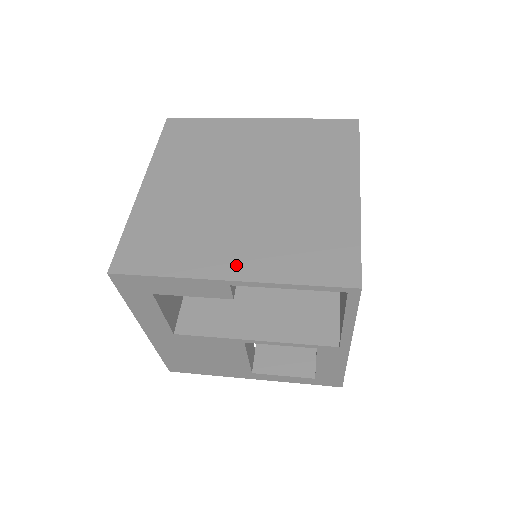
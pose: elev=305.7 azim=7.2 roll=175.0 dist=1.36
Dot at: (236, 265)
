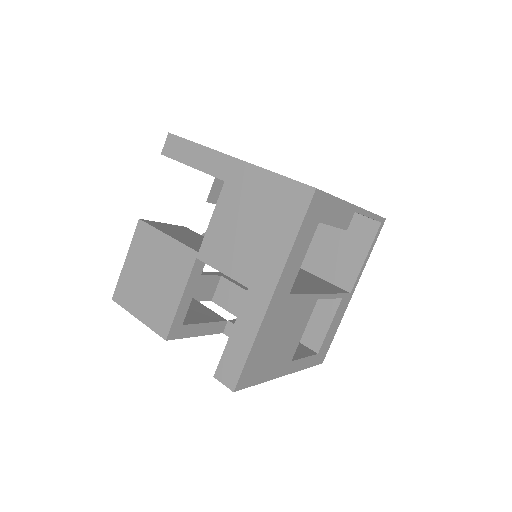
Dot at: occluded
